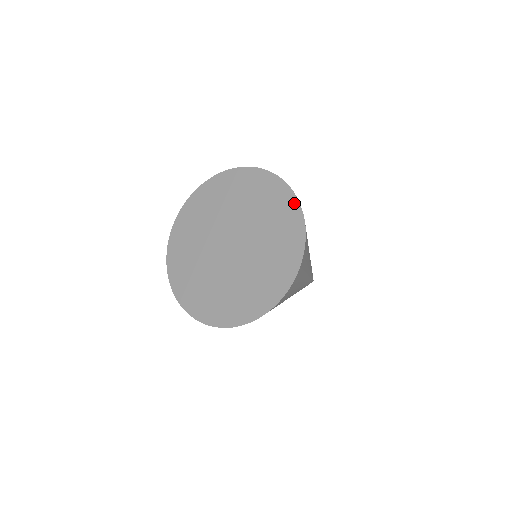
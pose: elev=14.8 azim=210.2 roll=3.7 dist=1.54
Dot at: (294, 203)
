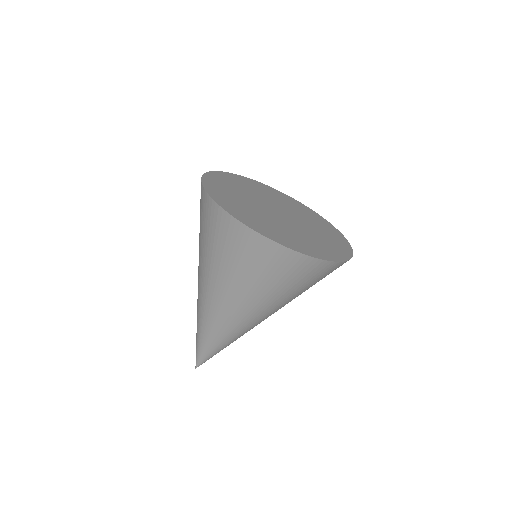
Dot at: (345, 257)
